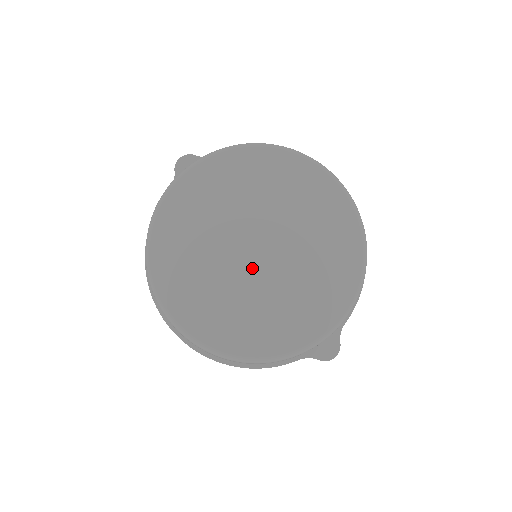
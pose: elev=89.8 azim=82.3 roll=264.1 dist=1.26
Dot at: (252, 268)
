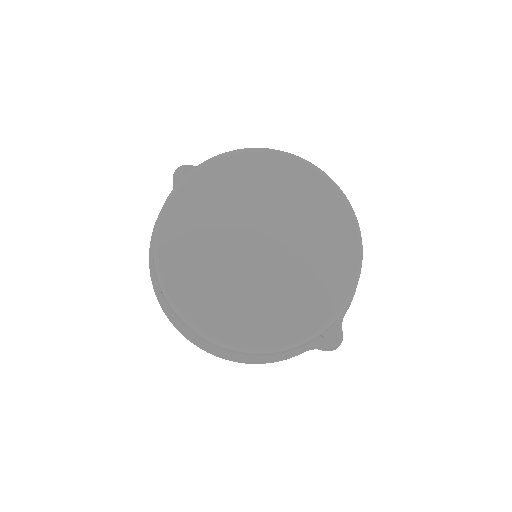
Dot at: (257, 263)
